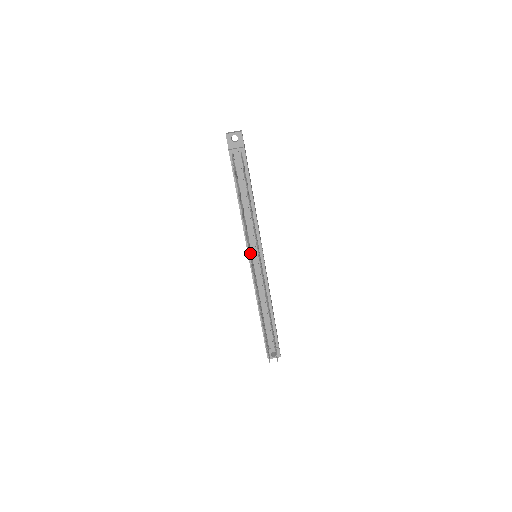
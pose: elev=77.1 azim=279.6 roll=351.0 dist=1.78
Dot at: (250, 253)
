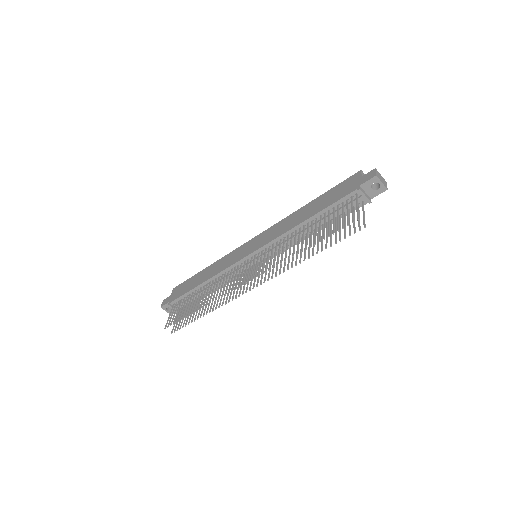
Dot at: occluded
